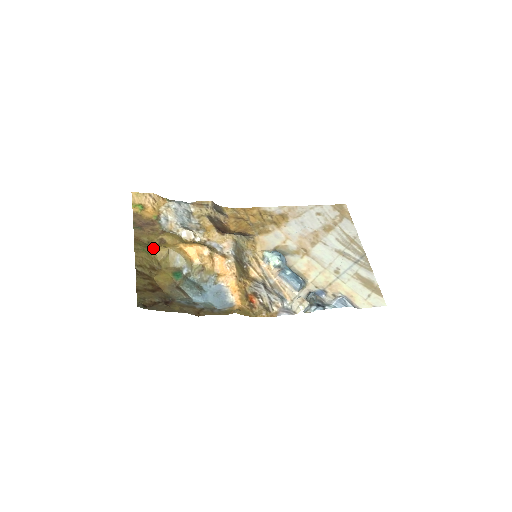
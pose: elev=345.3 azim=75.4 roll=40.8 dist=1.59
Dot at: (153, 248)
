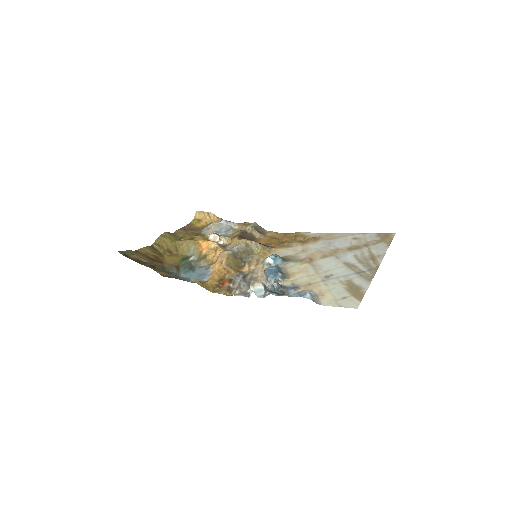
Dot at: (180, 240)
